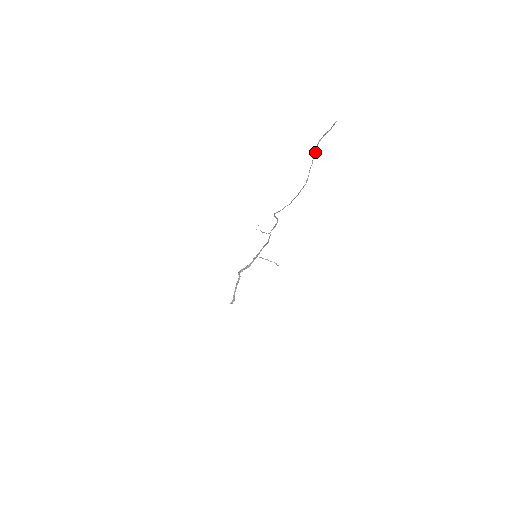
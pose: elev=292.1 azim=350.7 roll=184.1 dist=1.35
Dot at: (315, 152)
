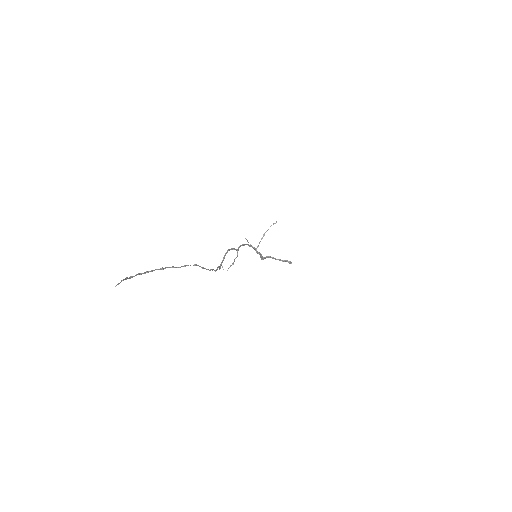
Dot at: occluded
